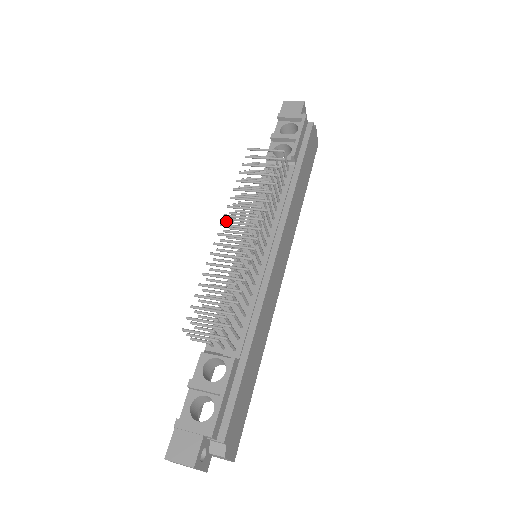
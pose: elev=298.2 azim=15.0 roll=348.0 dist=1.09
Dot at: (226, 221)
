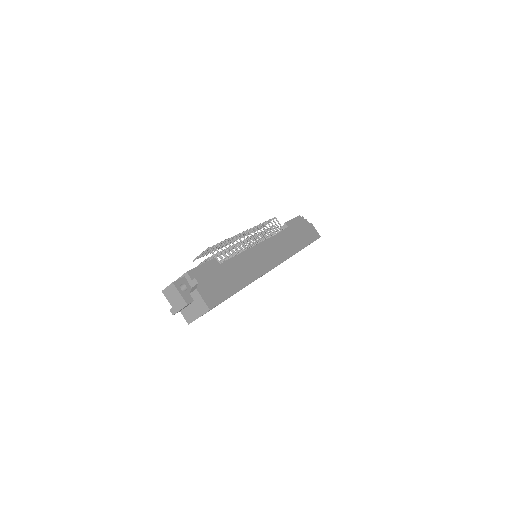
Dot at: occluded
